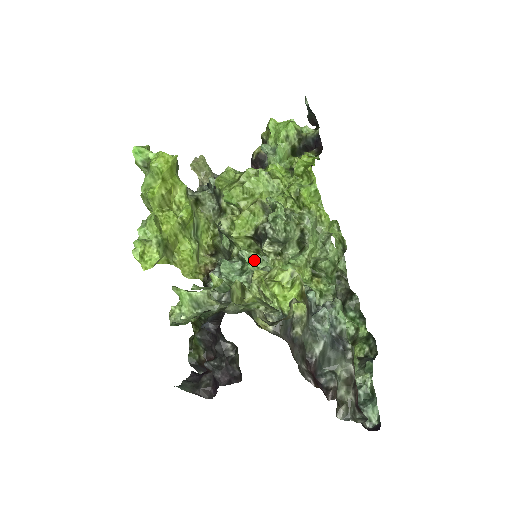
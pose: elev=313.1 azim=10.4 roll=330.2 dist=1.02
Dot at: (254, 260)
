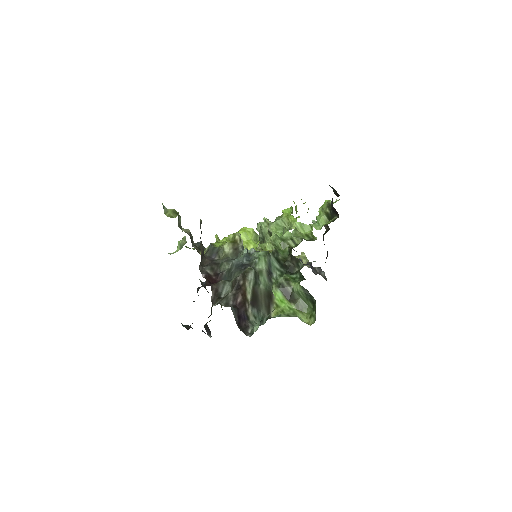
Dot at: occluded
